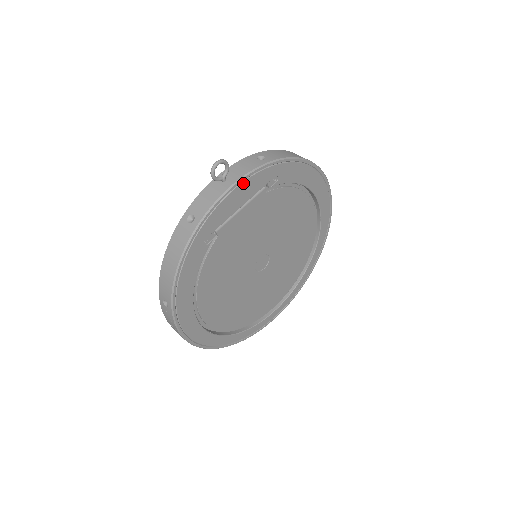
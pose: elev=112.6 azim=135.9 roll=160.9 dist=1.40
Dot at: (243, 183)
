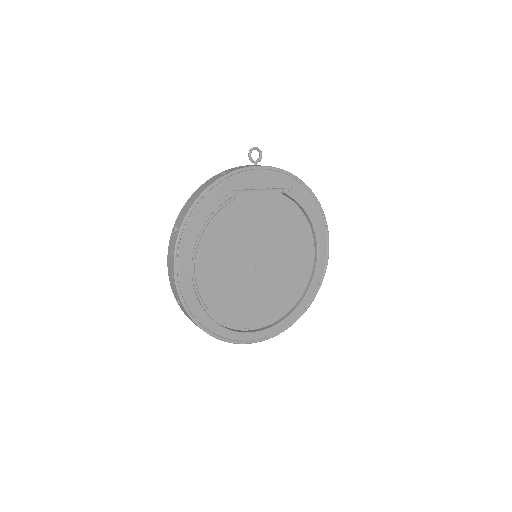
Dot at: (267, 171)
